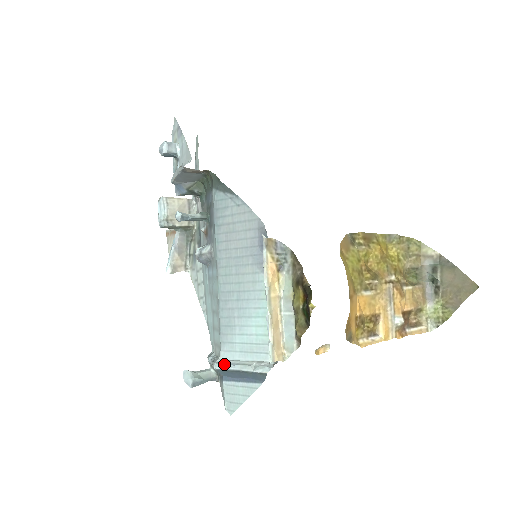
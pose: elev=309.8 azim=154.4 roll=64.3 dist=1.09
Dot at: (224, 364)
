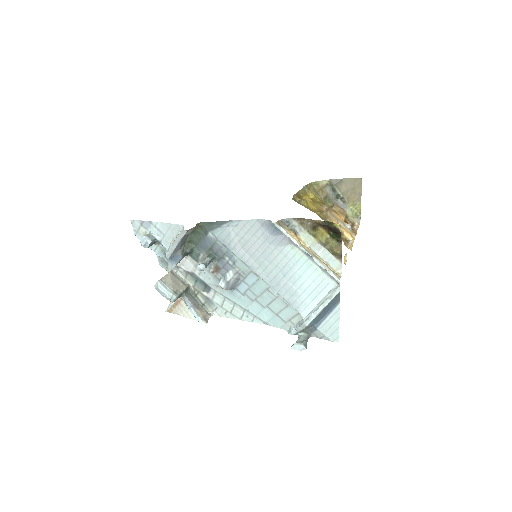
Dot at: (311, 316)
